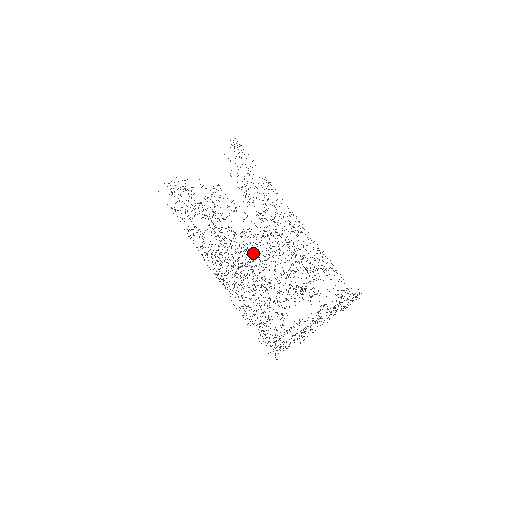
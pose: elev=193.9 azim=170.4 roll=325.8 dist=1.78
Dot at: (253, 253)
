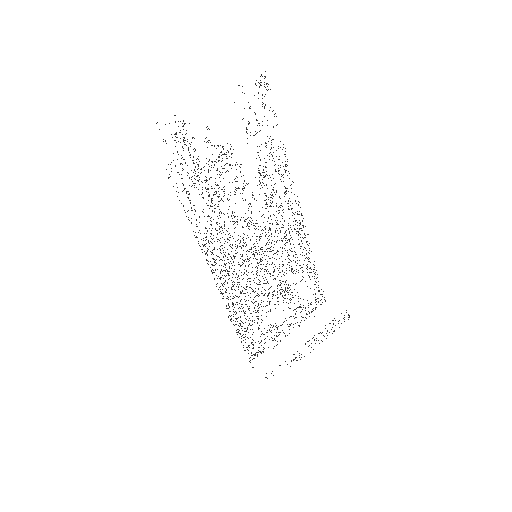
Dot at: (251, 249)
